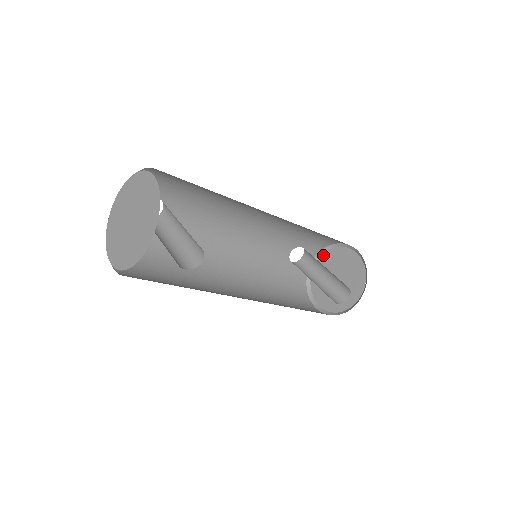
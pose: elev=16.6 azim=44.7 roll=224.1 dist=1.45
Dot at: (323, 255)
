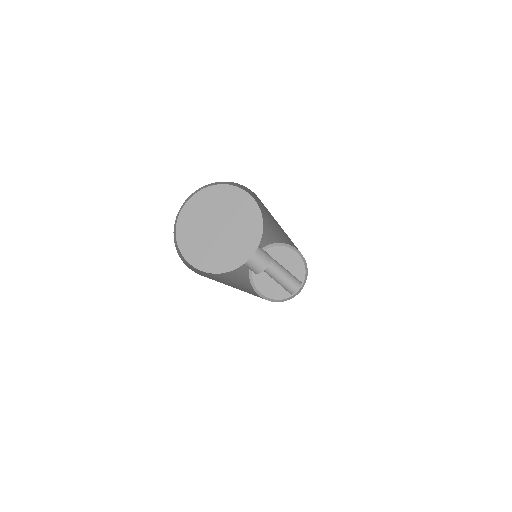
Dot at: occluded
